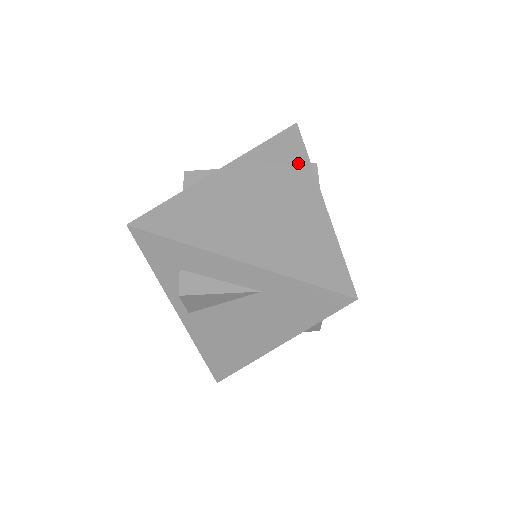
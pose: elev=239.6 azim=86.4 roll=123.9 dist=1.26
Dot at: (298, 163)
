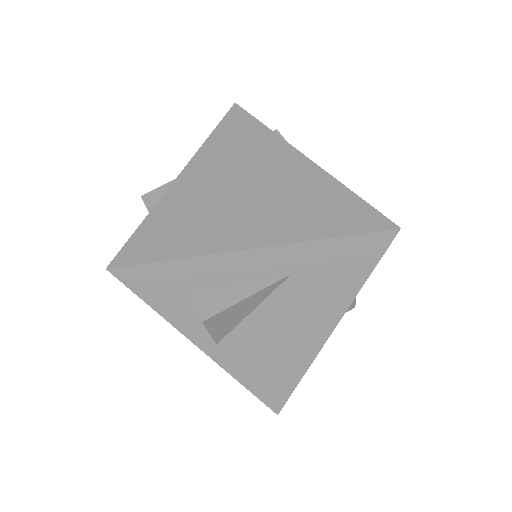
Dot at: (259, 135)
